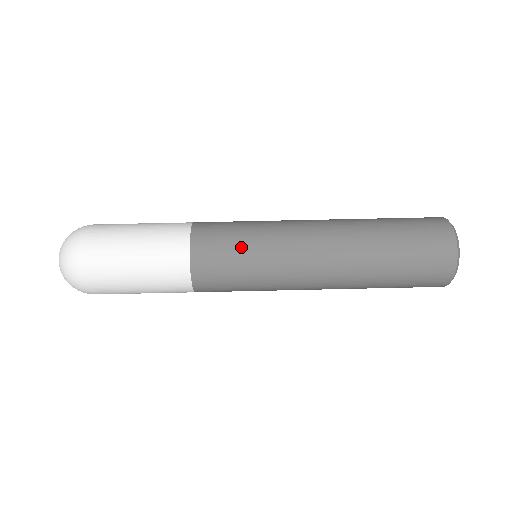
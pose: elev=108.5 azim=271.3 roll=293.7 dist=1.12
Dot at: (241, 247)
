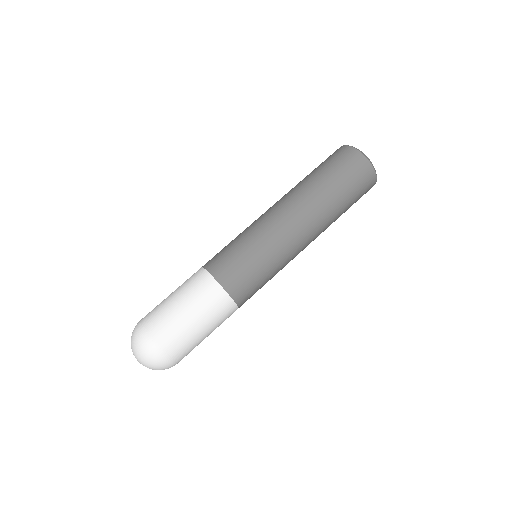
Dot at: (248, 257)
